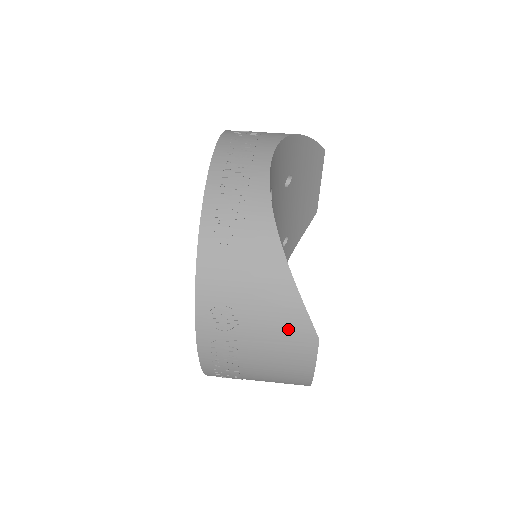
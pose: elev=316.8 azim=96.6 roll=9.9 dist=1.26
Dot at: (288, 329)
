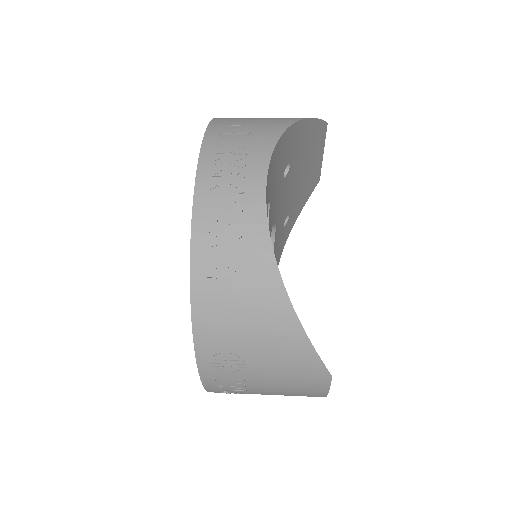
Dot at: (298, 369)
